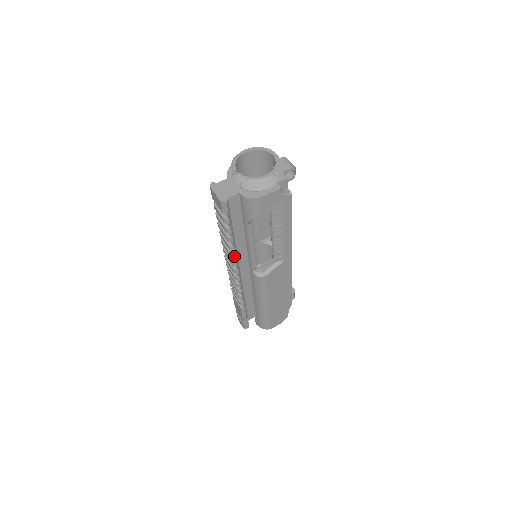
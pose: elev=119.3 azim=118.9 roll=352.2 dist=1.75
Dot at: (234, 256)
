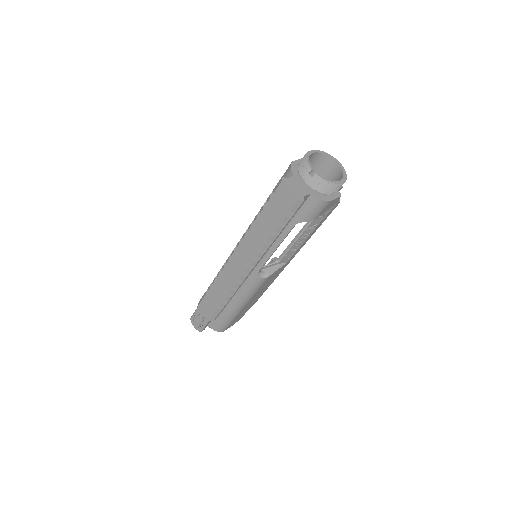
Dot at: (262, 255)
